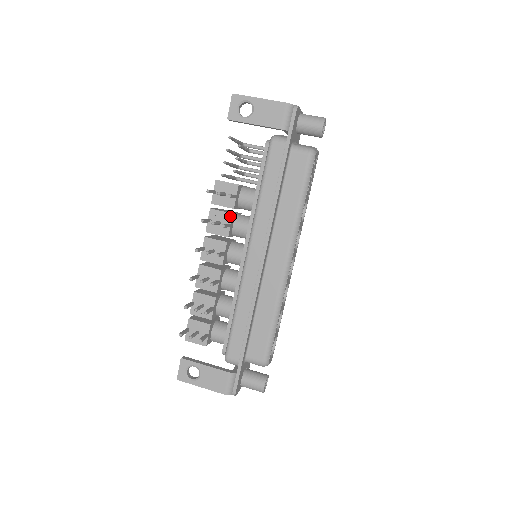
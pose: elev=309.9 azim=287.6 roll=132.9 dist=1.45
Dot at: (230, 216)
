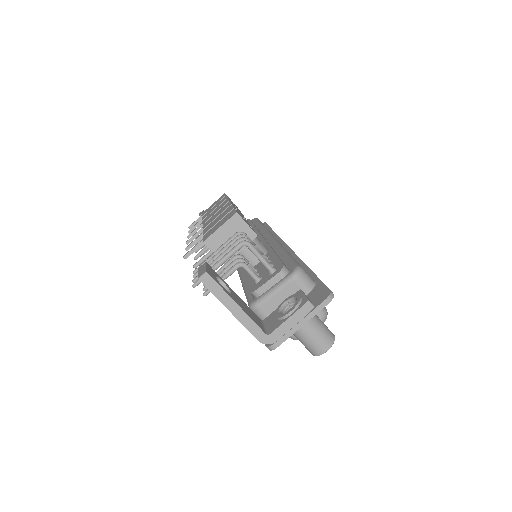
Dot at: occluded
